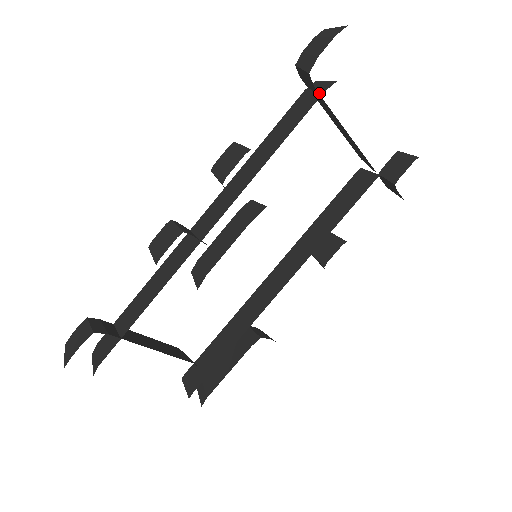
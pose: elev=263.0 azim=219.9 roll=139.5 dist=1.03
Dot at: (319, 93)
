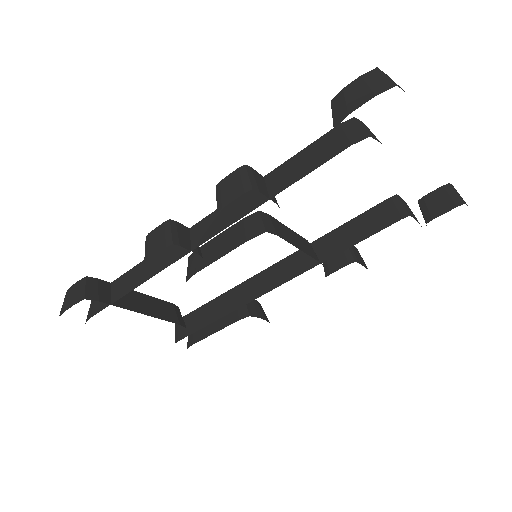
Dot at: (346, 143)
